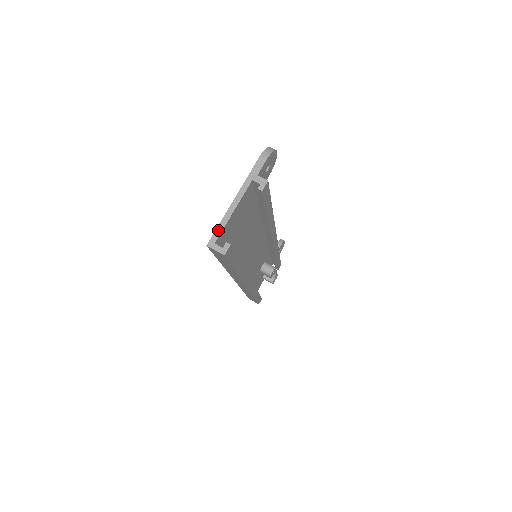
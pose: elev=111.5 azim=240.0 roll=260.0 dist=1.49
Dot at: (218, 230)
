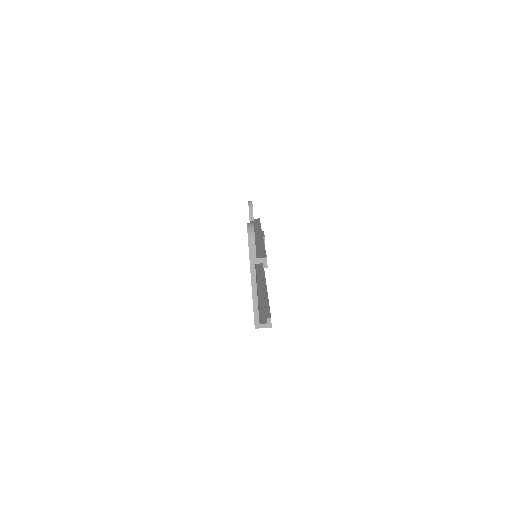
Dot at: (255, 314)
